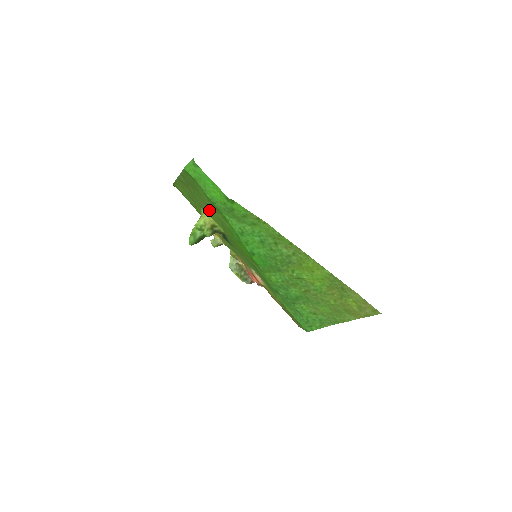
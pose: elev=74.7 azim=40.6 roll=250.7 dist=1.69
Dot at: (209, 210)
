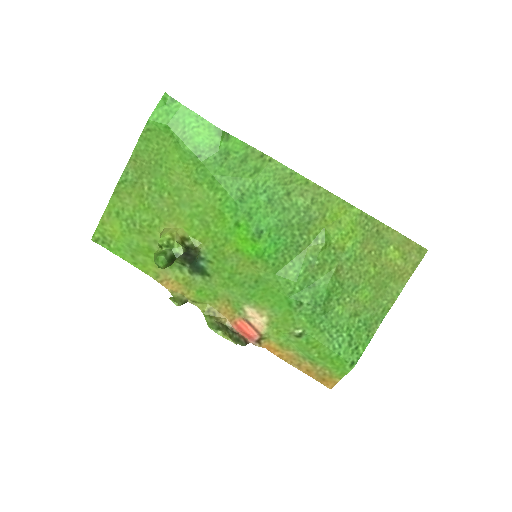
Dot at: (178, 205)
